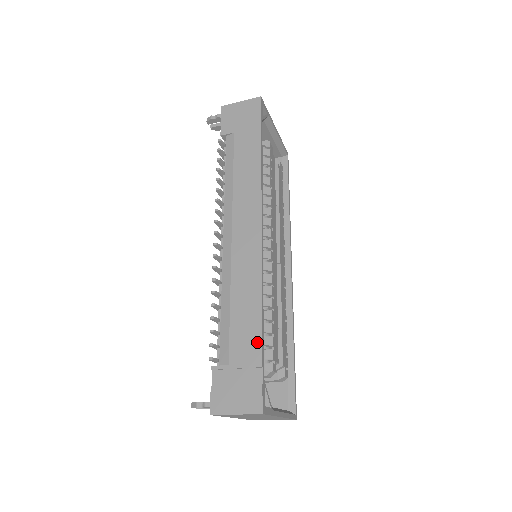
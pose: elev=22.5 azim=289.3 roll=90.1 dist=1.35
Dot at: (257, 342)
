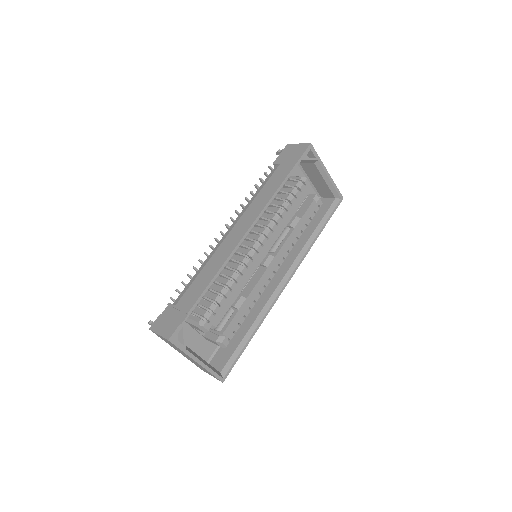
Dot at: (196, 298)
